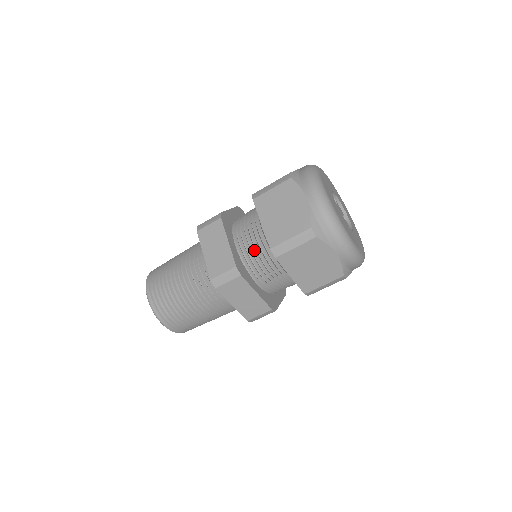
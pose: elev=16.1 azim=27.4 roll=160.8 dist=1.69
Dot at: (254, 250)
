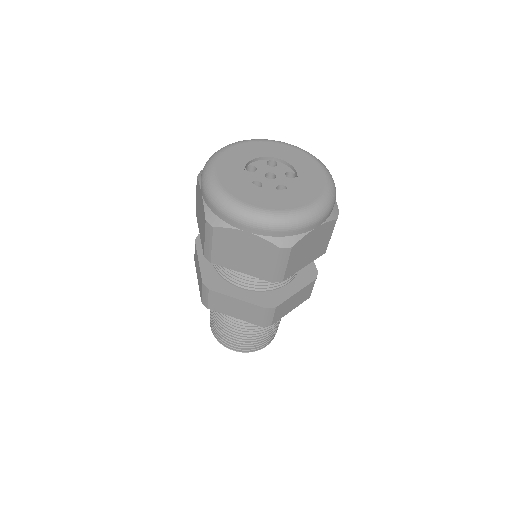
Dot at: occluded
